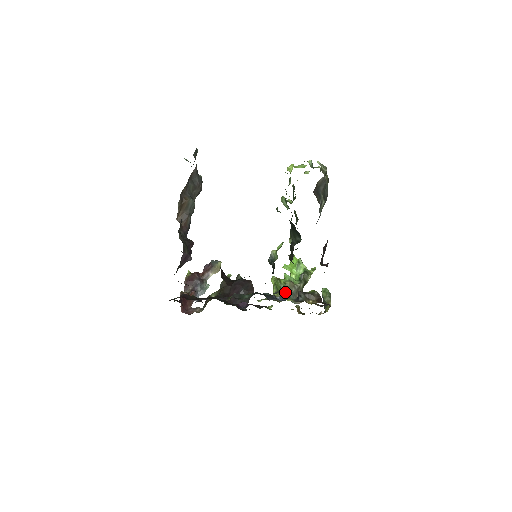
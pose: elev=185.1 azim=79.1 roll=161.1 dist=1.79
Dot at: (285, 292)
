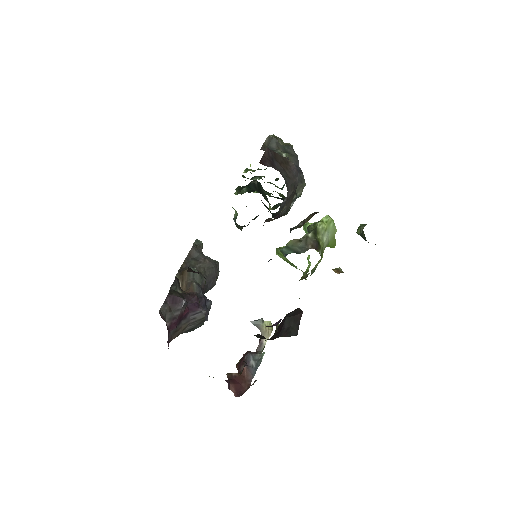
Dot at: (287, 251)
